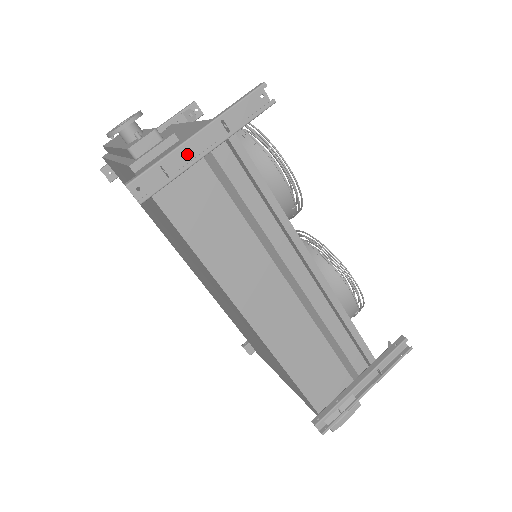
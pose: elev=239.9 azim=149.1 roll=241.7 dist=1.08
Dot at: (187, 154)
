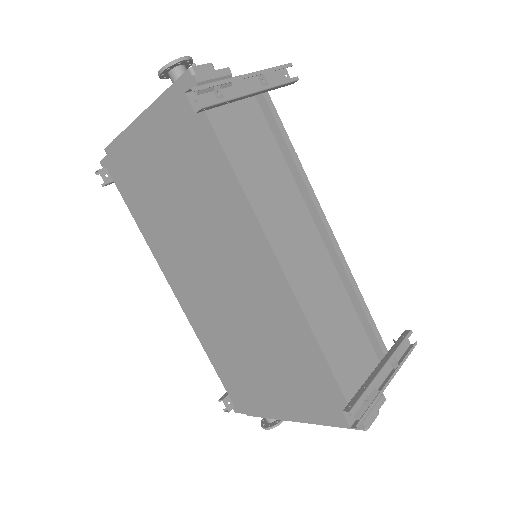
Dot at: (234, 92)
